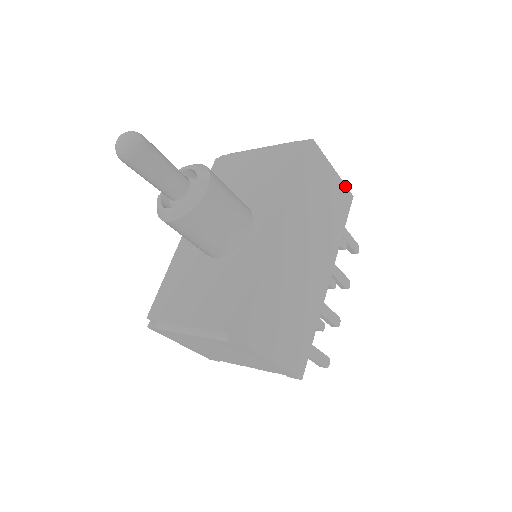
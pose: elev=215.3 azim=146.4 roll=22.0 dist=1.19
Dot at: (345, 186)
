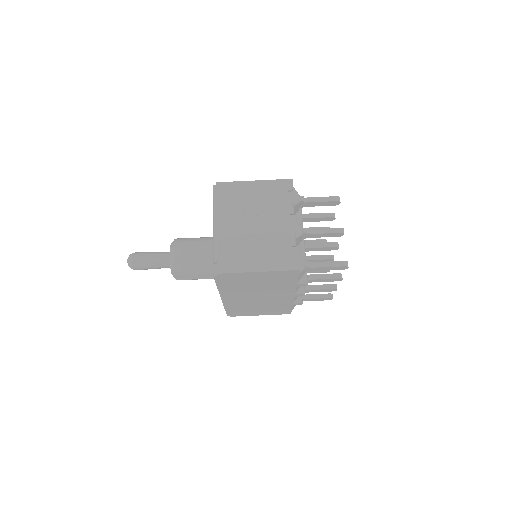
Dot at: occluded
